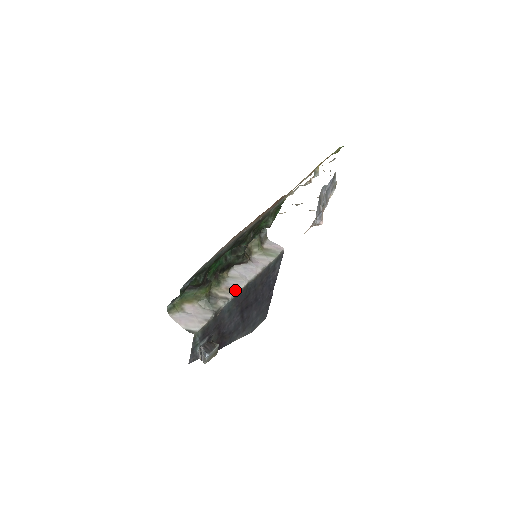
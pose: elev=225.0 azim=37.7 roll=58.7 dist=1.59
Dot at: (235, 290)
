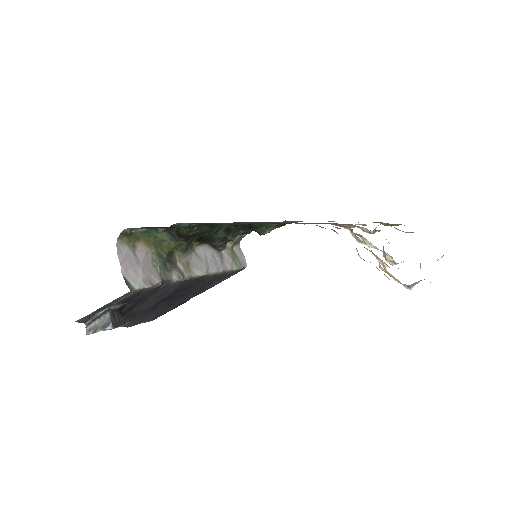
Dot at: (193, 272)
